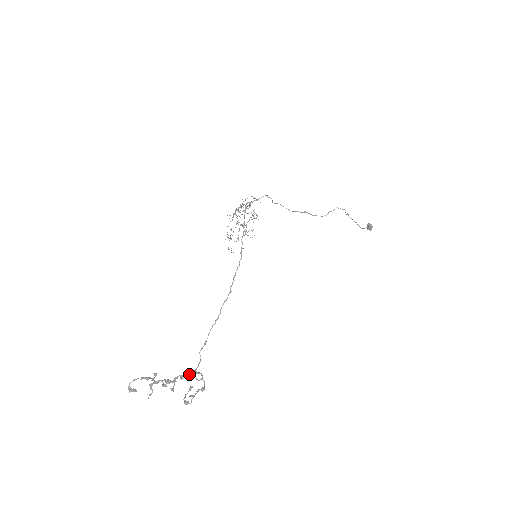
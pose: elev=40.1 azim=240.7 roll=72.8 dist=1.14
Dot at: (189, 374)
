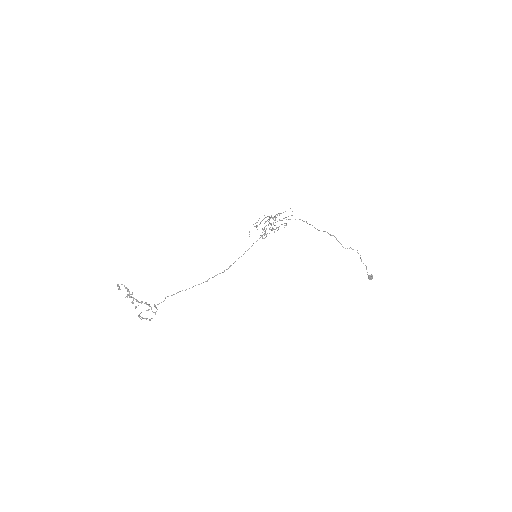
Dot at: (150, 306)
